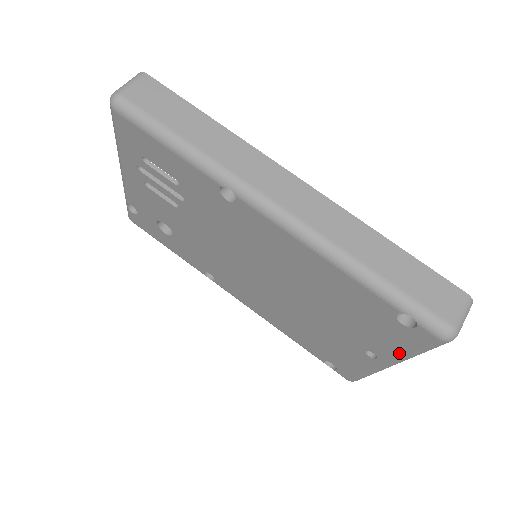
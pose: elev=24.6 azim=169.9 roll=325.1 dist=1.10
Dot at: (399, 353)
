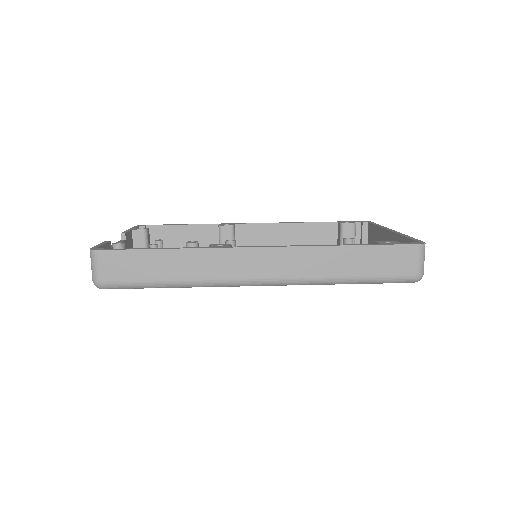
Dot at: occluded
